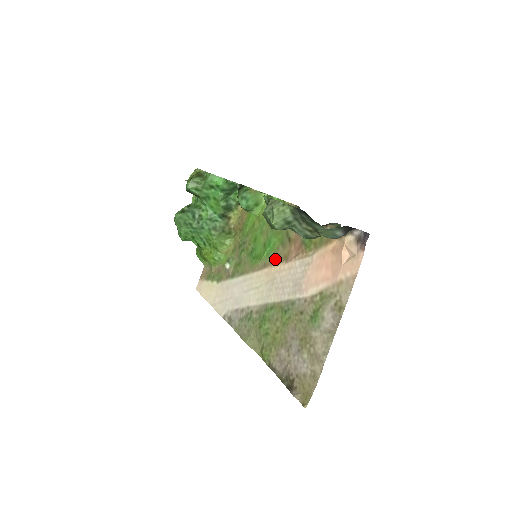
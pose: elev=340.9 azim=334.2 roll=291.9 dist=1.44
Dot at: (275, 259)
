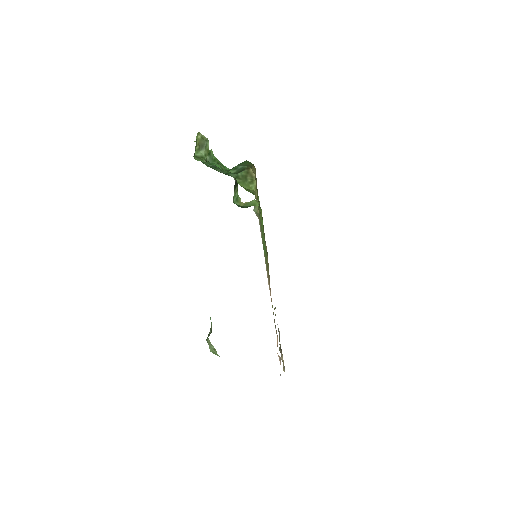
Dot at: (267, 271)
